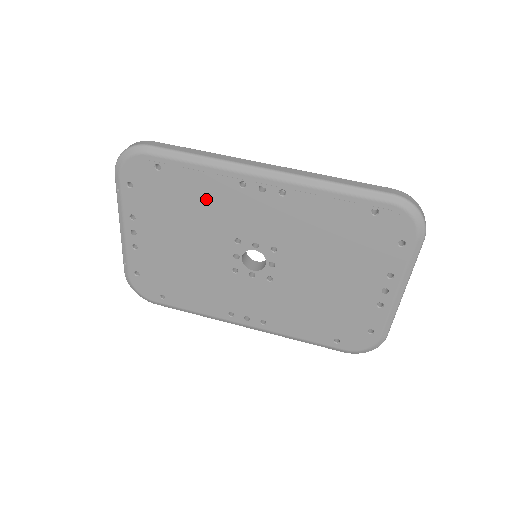
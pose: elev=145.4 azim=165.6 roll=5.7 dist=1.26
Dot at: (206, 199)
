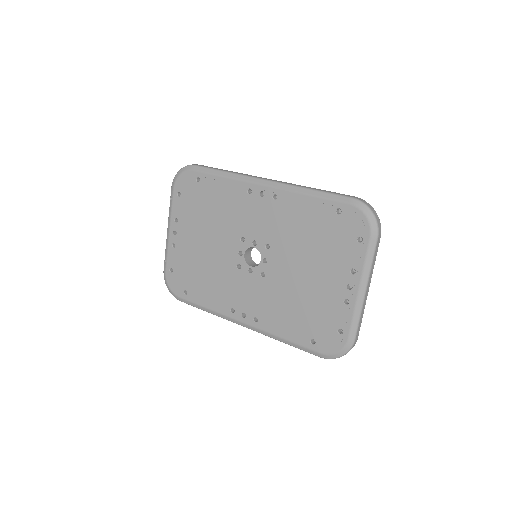
Dot at: (225, 204)
